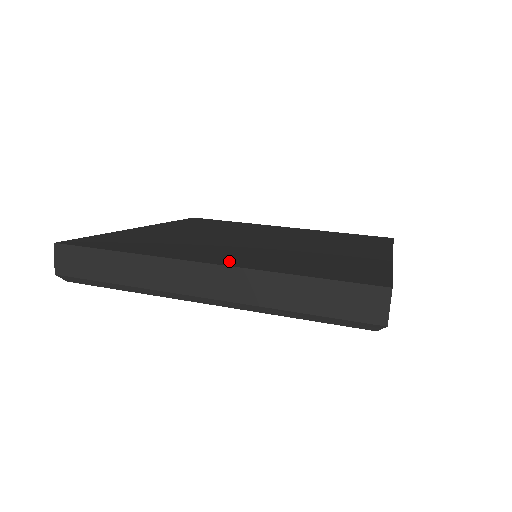
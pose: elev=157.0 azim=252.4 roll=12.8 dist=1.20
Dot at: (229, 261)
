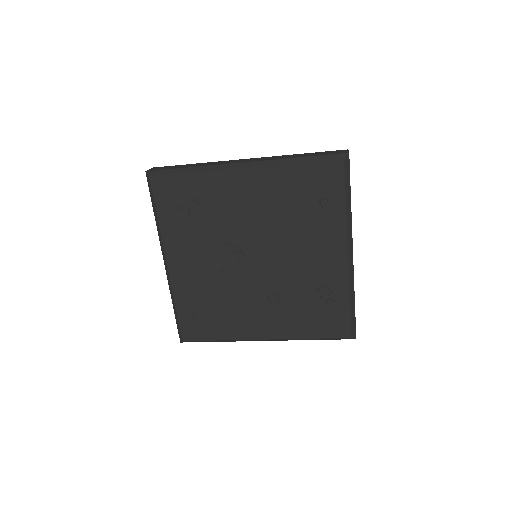
Dot at: occluded
